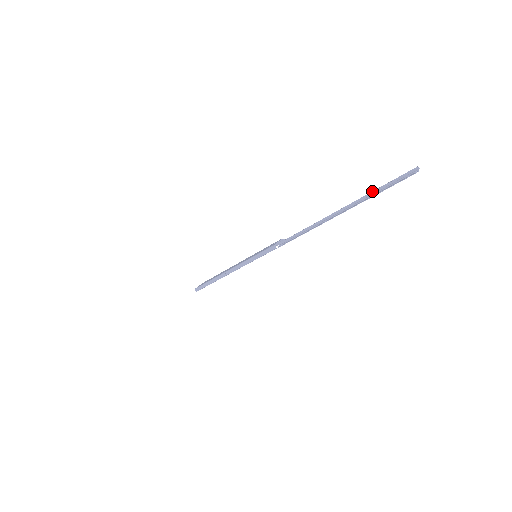
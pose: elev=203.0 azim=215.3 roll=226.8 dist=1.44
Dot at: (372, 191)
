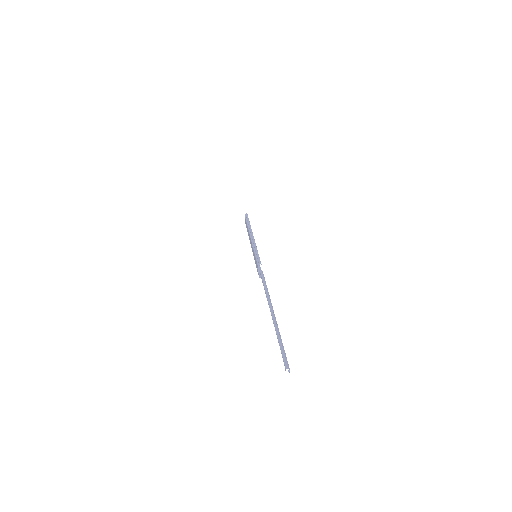
Dot at: occluded
